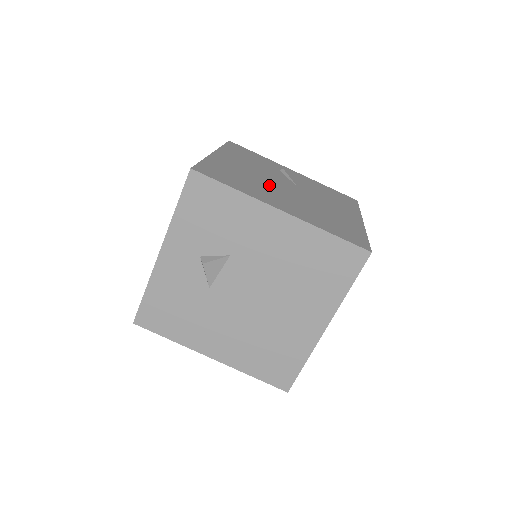
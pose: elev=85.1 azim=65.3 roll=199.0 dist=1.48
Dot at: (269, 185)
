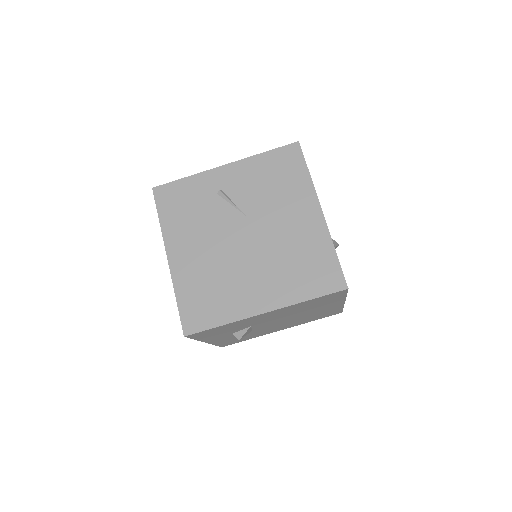
Dot at: (232, 264)
